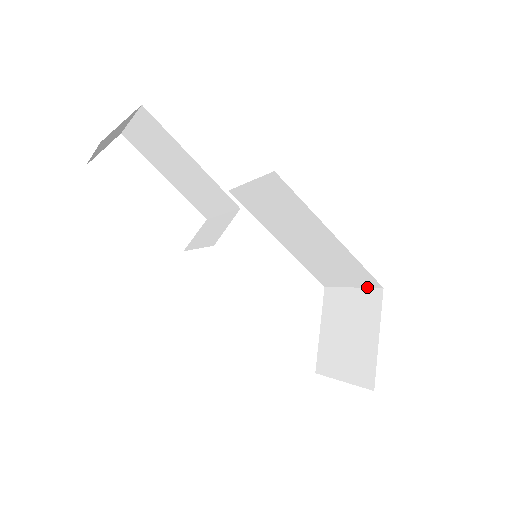
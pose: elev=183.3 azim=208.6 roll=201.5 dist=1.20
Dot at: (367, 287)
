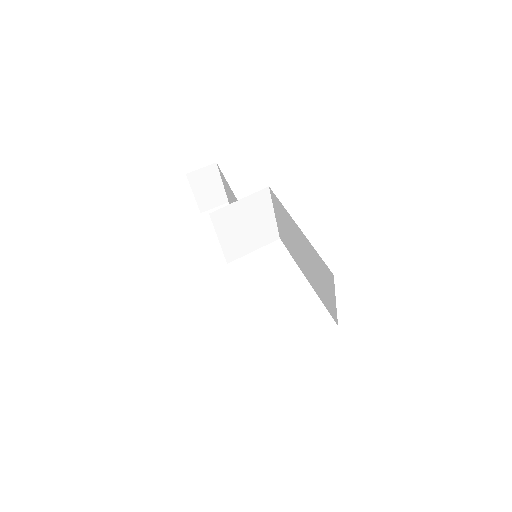
Dot at: (334, 288)
